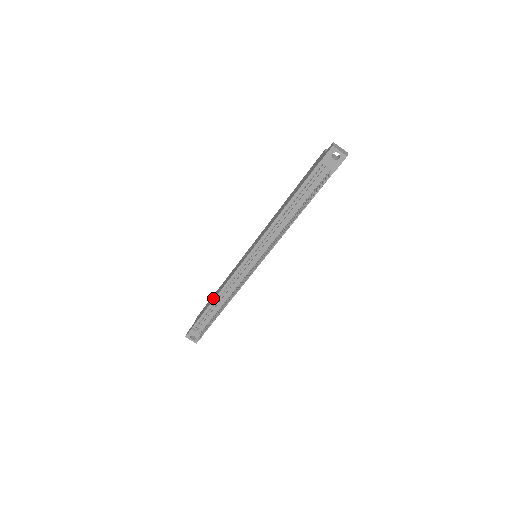
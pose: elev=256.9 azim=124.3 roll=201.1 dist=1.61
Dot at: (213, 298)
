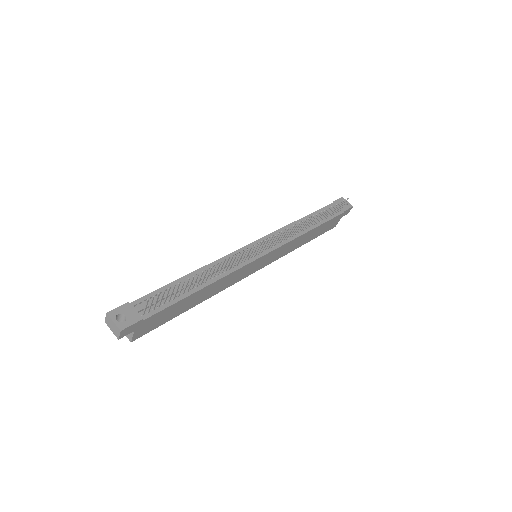
Dot at: occluded
